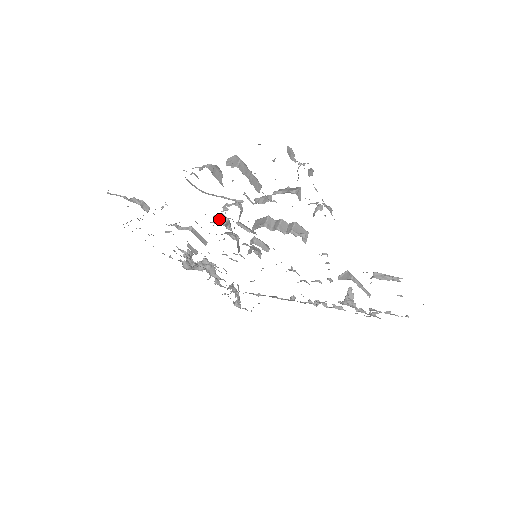
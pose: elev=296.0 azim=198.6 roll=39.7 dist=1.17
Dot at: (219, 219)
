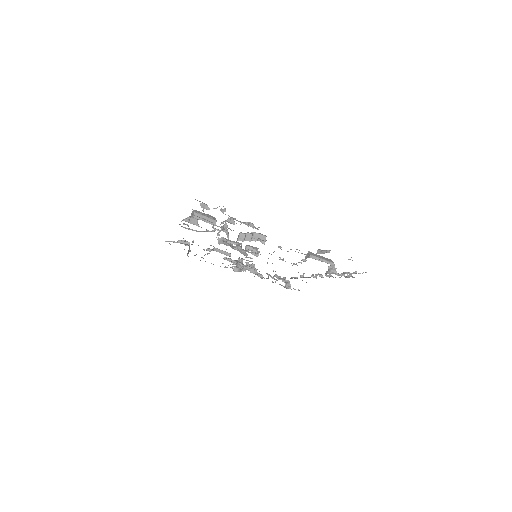
Dot at: (221, 241)
